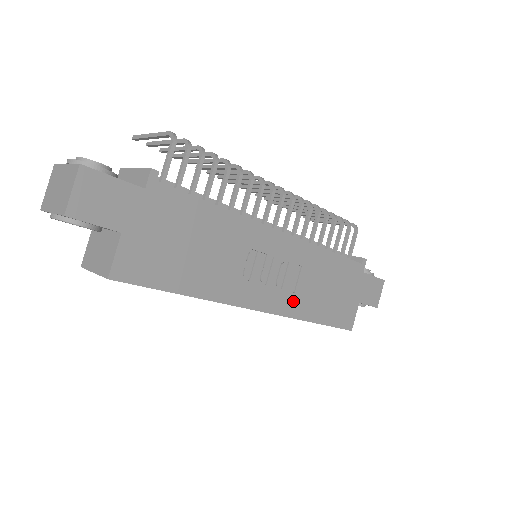
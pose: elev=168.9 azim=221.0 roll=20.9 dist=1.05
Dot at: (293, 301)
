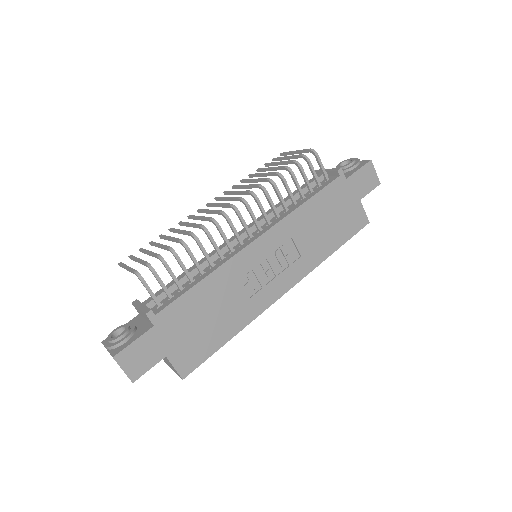
Dot at: (304, 261)
